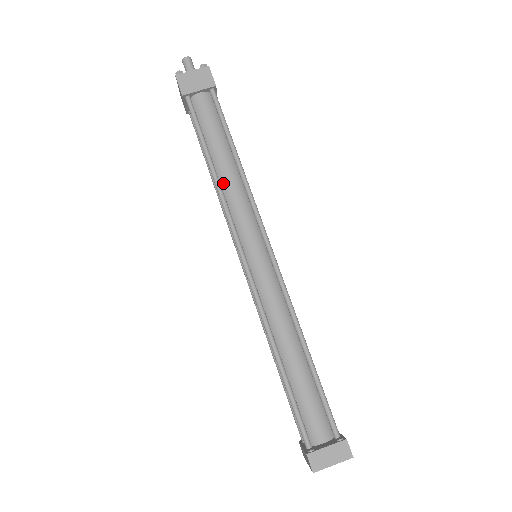
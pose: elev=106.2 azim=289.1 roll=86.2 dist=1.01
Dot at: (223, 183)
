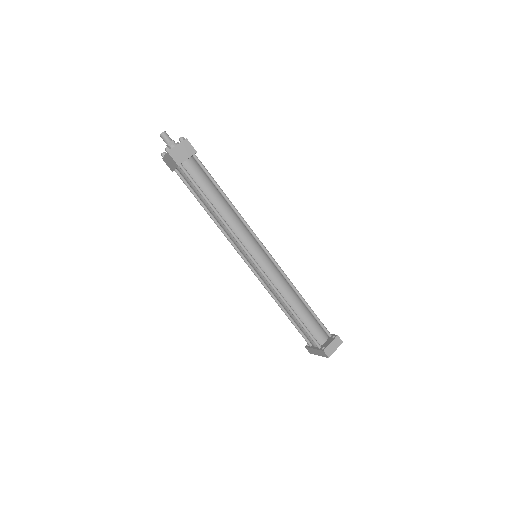
Dot at: (225, 218)
